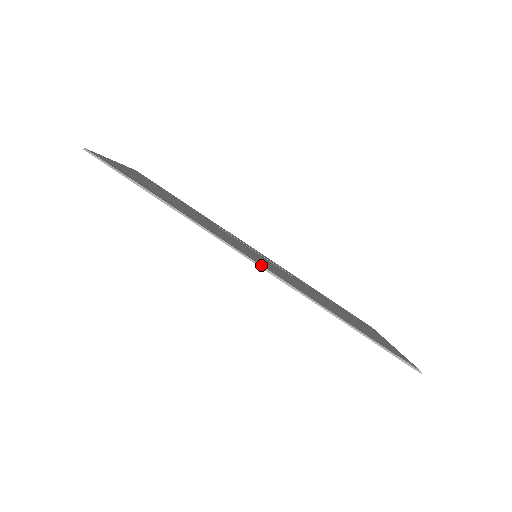
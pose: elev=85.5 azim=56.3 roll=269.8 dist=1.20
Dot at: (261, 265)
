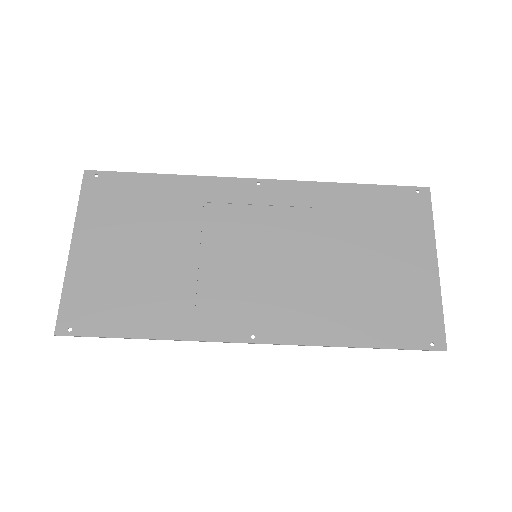
Dot at: occluded
